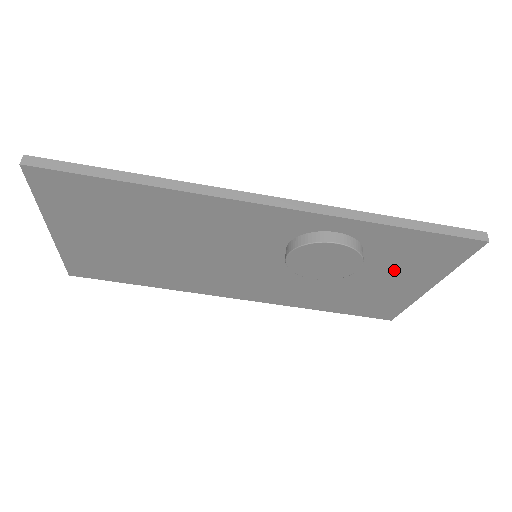
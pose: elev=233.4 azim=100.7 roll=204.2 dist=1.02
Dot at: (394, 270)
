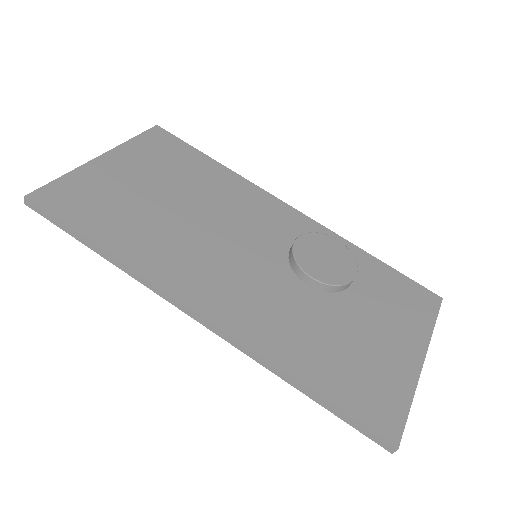
Dot at: (382, 314)
